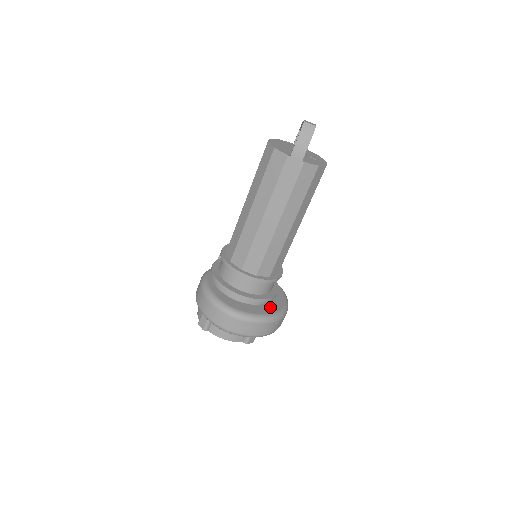
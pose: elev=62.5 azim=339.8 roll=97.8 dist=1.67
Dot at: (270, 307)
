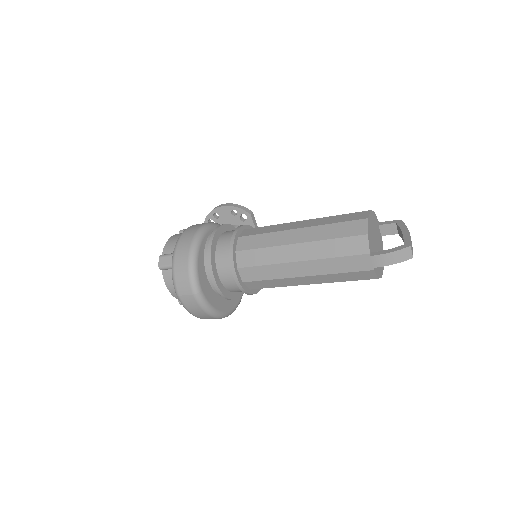
Dot at: (226, 303)
